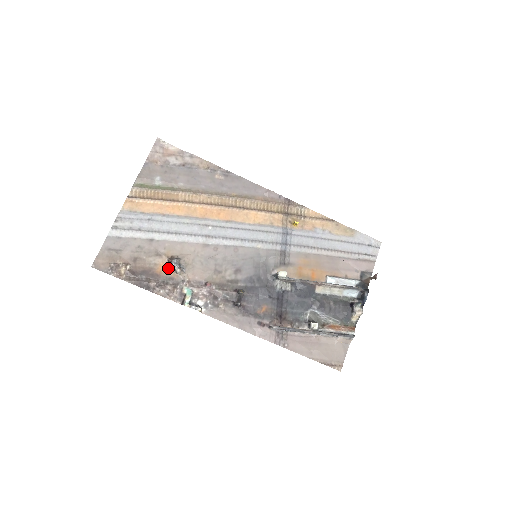
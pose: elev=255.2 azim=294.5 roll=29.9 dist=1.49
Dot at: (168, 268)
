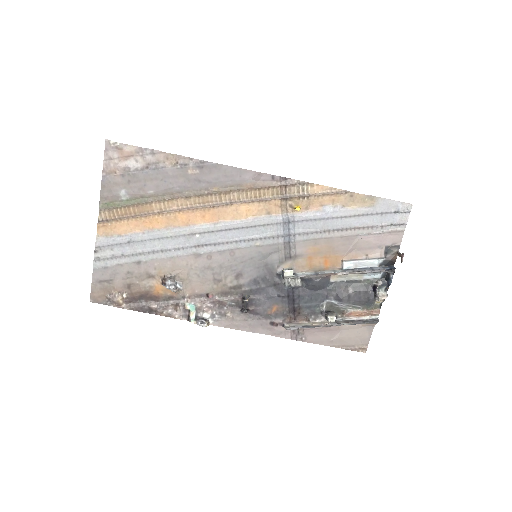
Dot at: (164, 288)
